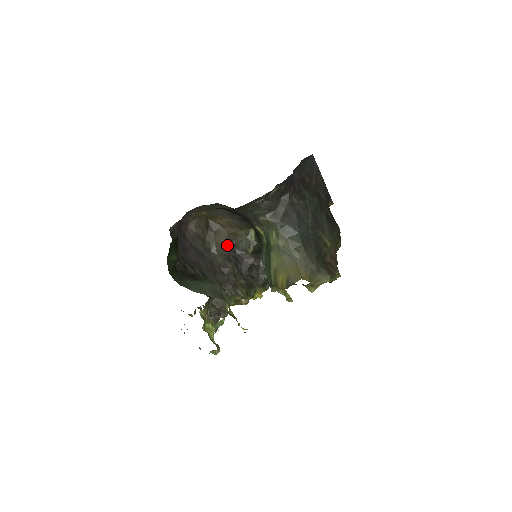
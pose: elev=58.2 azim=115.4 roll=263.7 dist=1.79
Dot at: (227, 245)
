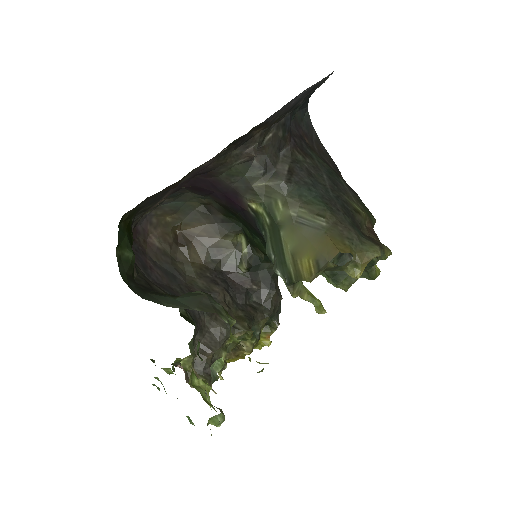
Dot at: (209, 264)
